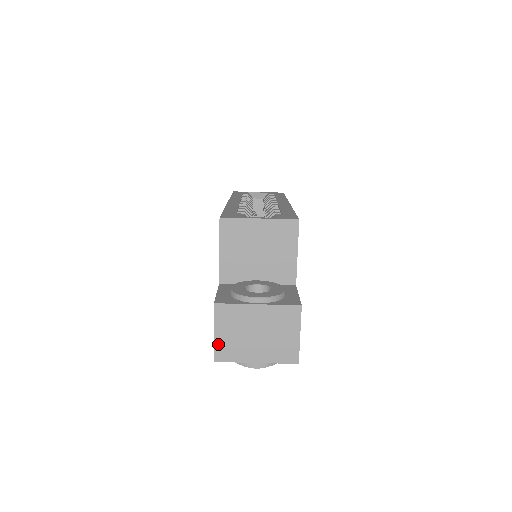
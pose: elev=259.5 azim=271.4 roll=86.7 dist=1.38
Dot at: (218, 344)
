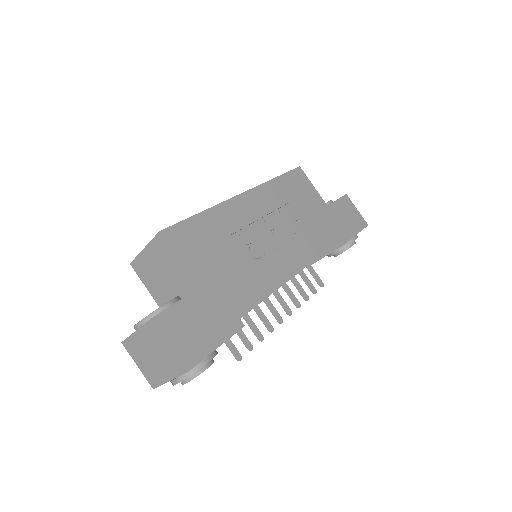
Dot at: (145, 374)
